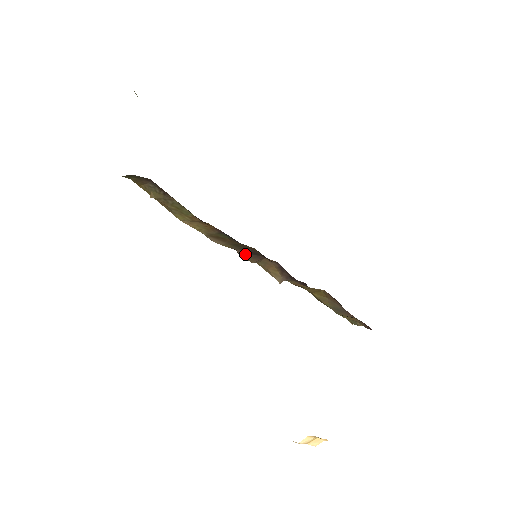
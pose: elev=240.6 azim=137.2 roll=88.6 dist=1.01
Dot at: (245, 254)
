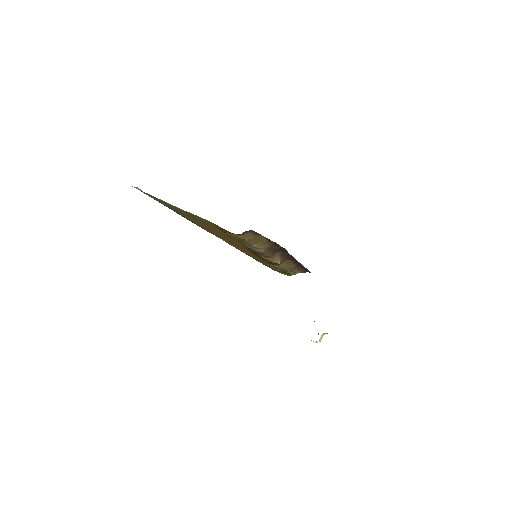
Dot at: (271, 253)
